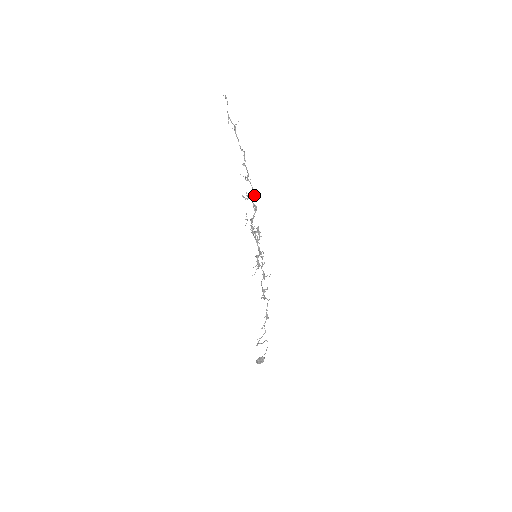
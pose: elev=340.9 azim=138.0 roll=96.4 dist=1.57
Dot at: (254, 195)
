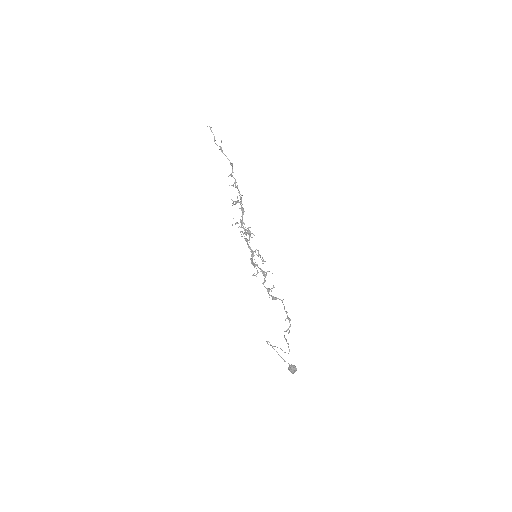
Dot at: (241, 199)
